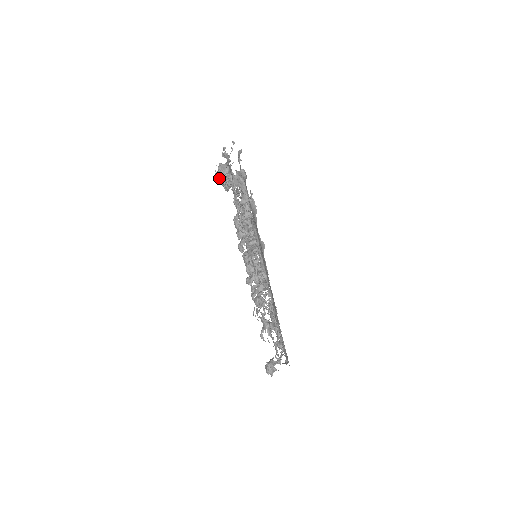
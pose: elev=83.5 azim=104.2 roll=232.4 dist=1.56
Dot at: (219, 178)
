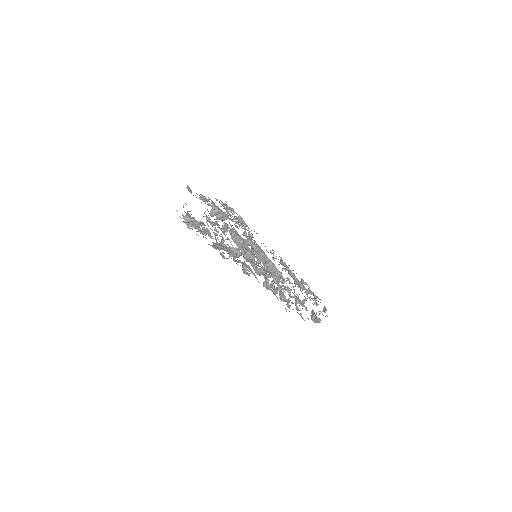
Dot at: (191, 228)
